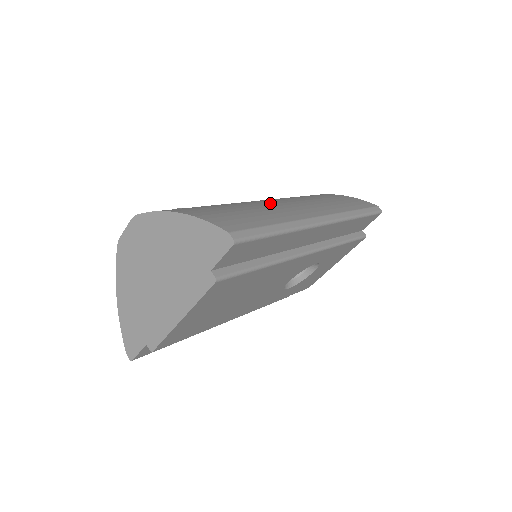
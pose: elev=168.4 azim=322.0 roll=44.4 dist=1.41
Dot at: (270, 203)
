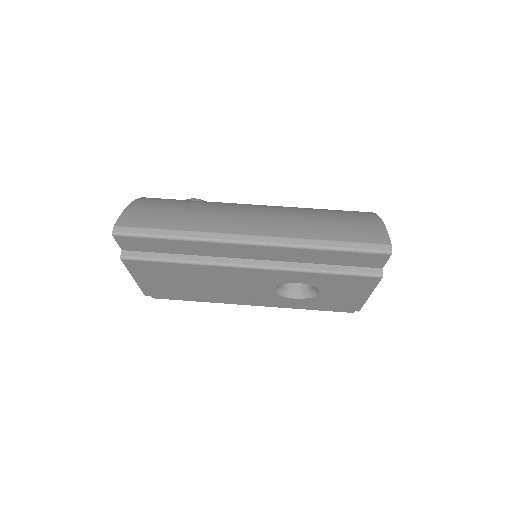
Dot at: (237, 211)
